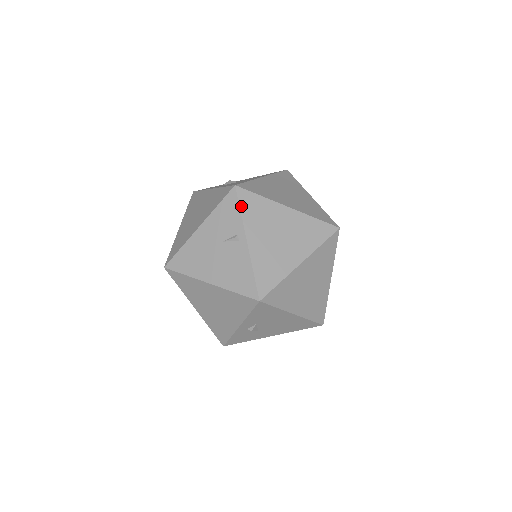
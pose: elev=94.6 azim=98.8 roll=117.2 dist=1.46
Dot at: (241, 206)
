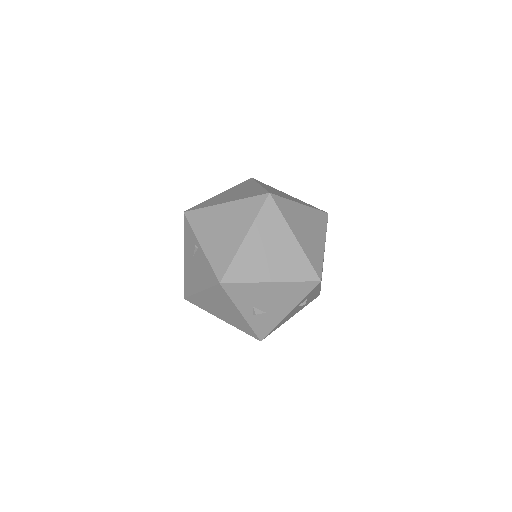
Dot at: (191, 223)
